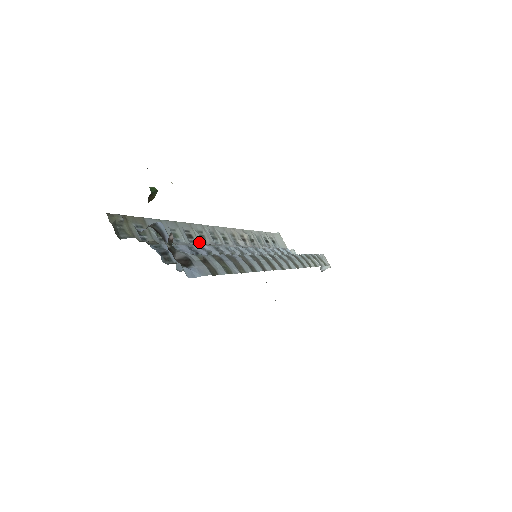
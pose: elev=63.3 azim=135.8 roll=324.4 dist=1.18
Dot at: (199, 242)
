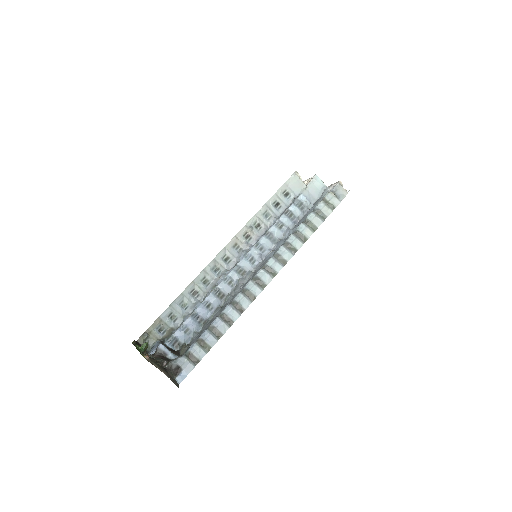
Dot at: (203, 291)
